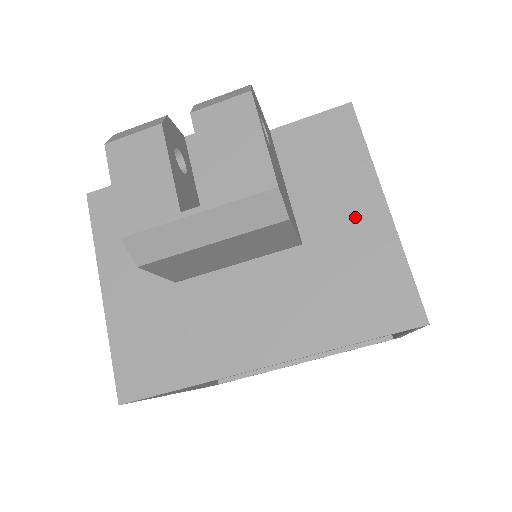
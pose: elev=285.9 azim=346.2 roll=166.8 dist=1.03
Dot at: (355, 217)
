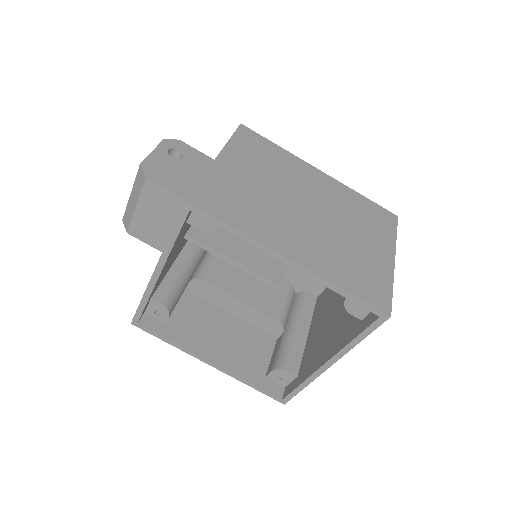
Dot at: occluded
